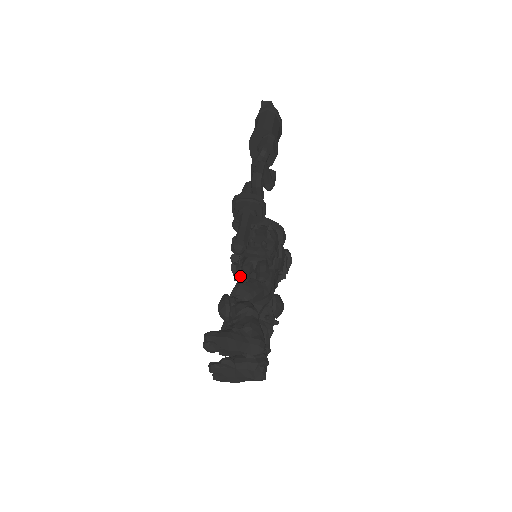
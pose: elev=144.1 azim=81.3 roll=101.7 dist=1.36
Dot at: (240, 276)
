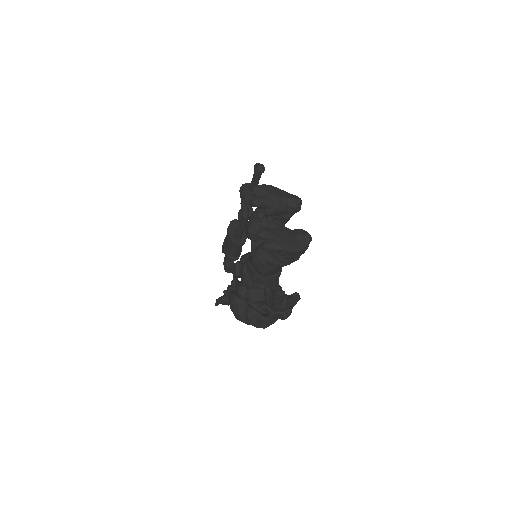
Dot at: occluded
